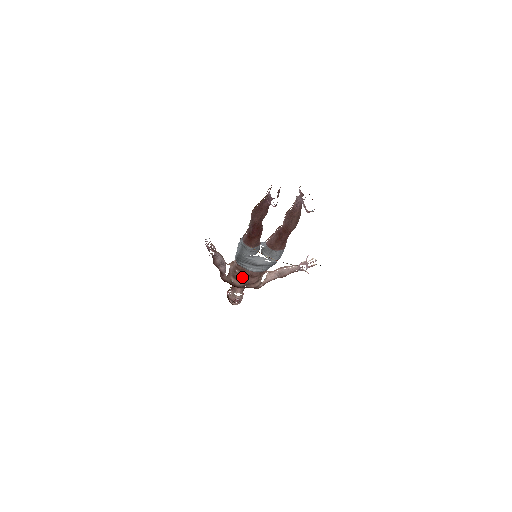
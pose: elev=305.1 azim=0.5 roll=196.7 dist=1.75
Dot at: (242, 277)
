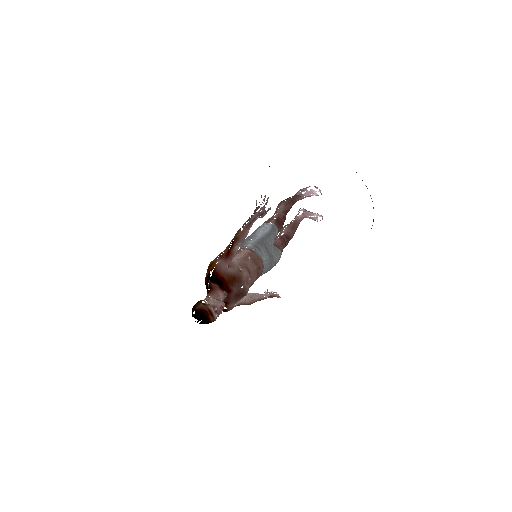
Dot at: (253, 267)
